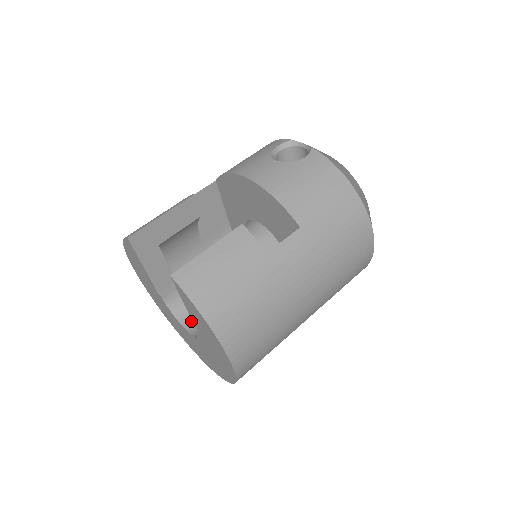
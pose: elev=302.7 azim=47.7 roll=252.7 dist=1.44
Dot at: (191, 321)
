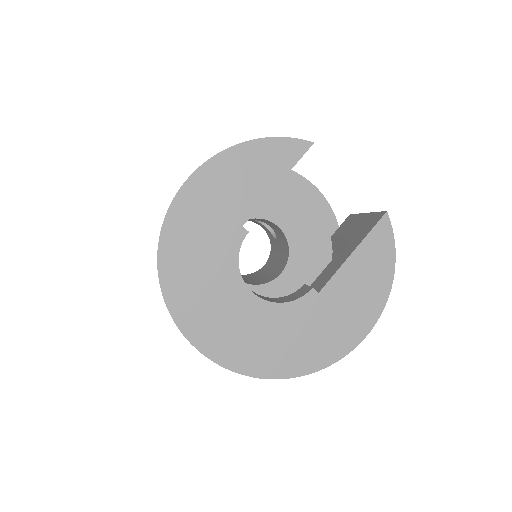
Dot at: occluded
